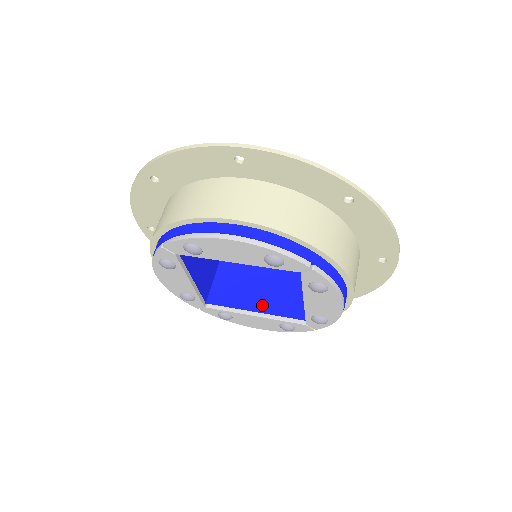
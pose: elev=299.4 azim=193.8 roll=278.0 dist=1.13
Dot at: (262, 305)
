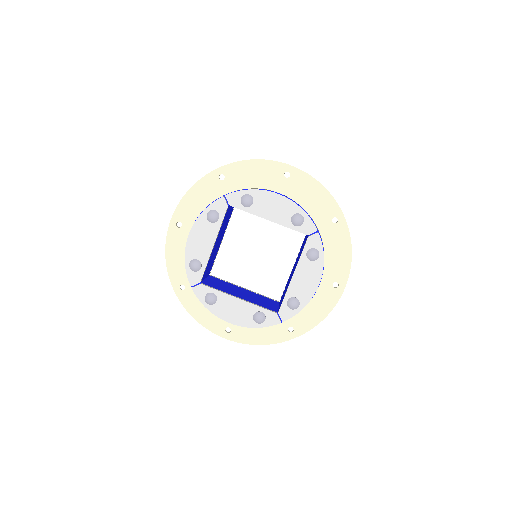
Dot at: (244, 298)
